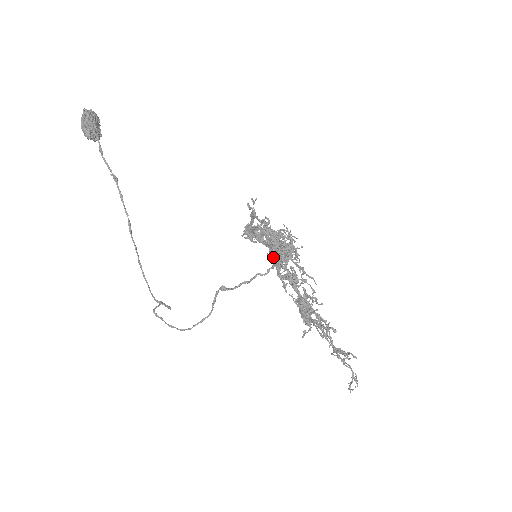
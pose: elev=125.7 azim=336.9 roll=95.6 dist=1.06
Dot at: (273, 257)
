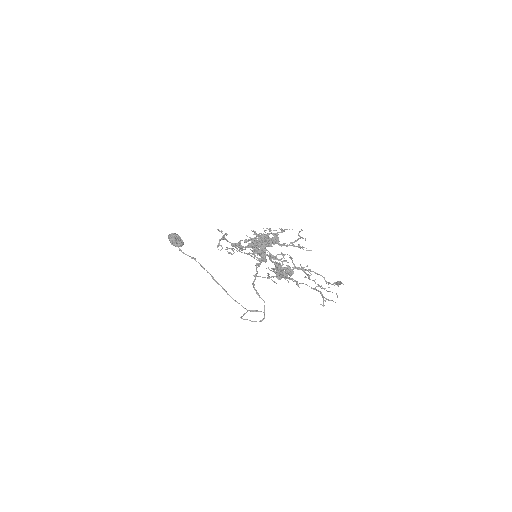
Dot at: (250, 253)
